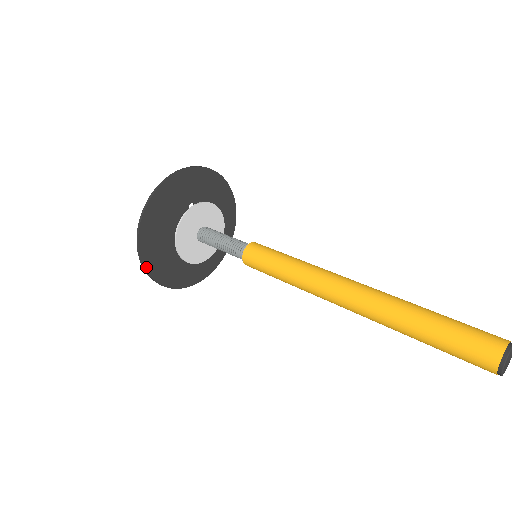
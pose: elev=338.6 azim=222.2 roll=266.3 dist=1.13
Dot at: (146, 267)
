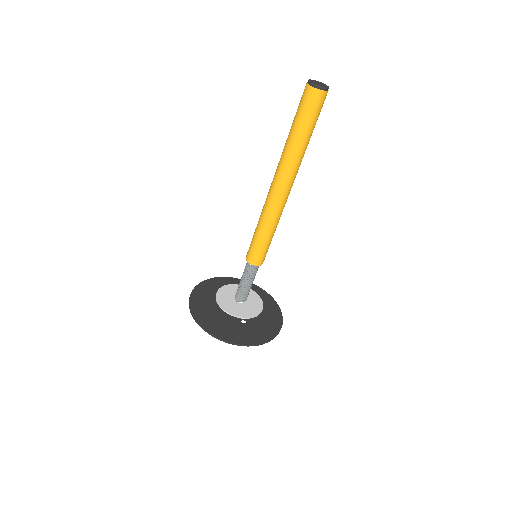
Dot at: (203, 326)
